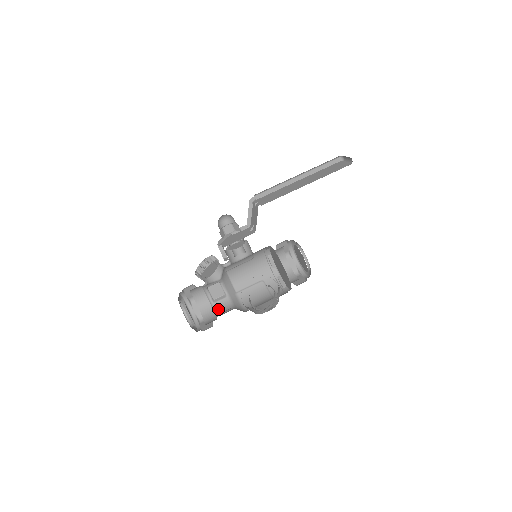
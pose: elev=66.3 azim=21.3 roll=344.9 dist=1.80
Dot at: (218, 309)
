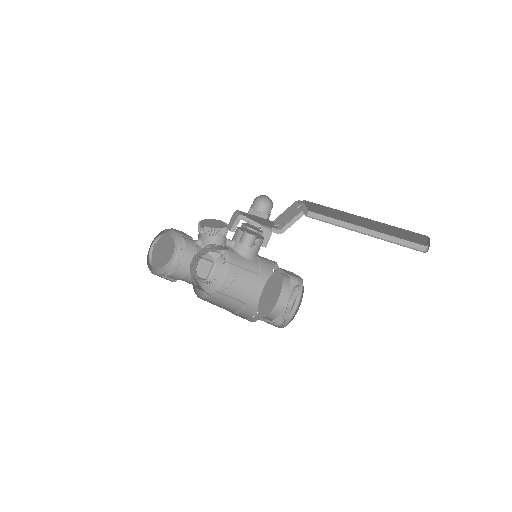
Dot at: (186, 279)
